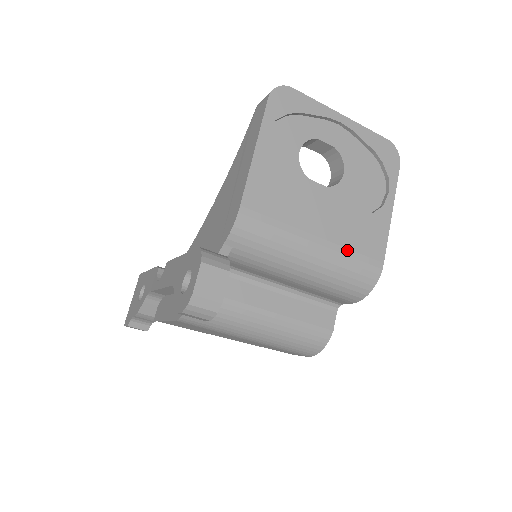
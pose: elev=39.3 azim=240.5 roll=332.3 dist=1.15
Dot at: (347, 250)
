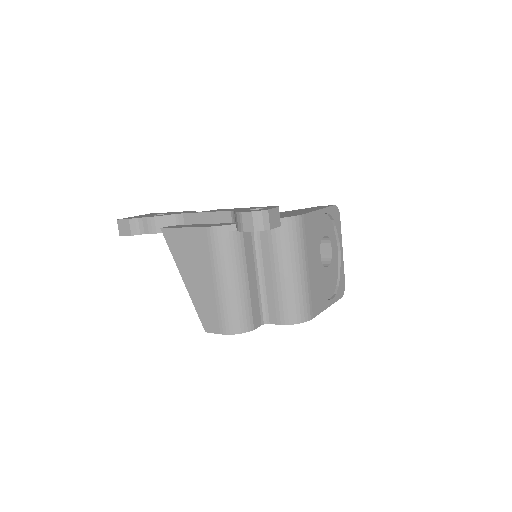
Dot at: (310, 290)
